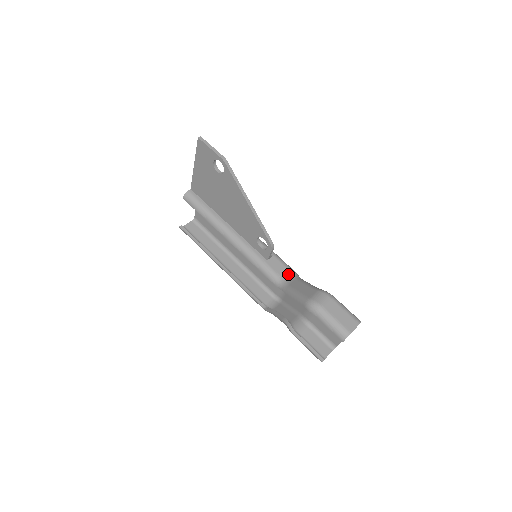
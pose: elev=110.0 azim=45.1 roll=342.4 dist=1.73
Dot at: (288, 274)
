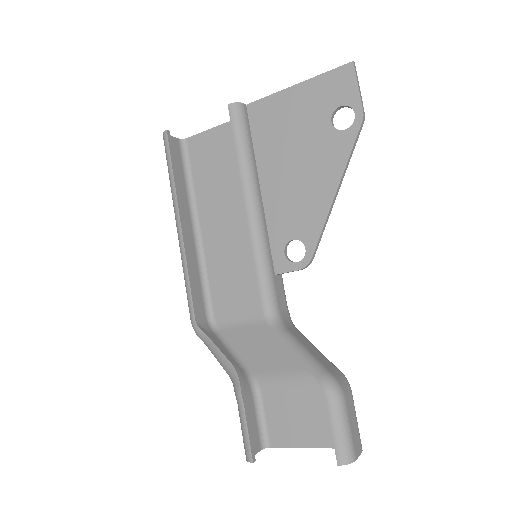
Dot at: (286, 312)
